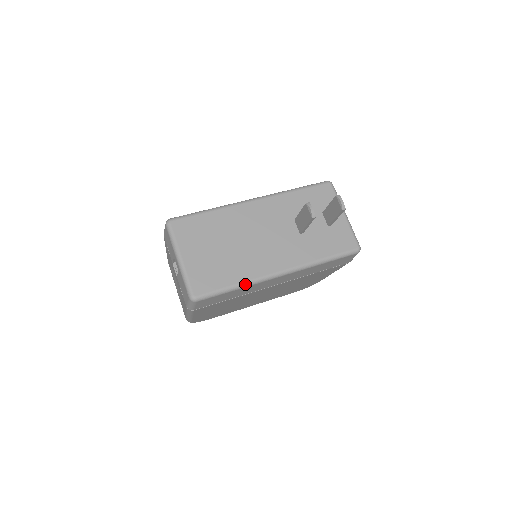
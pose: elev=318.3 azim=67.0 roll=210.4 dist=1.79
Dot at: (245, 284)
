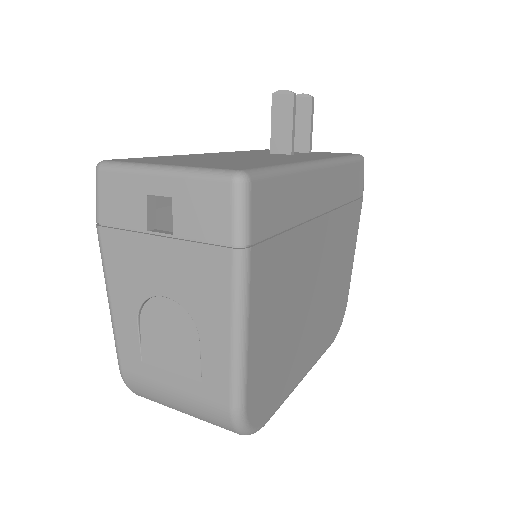
Dot at: (293, 166)
